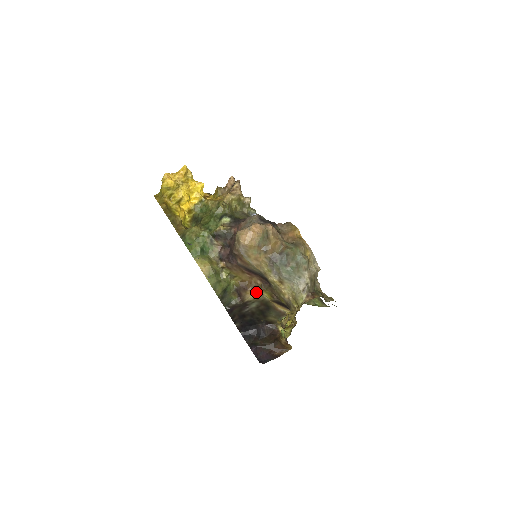
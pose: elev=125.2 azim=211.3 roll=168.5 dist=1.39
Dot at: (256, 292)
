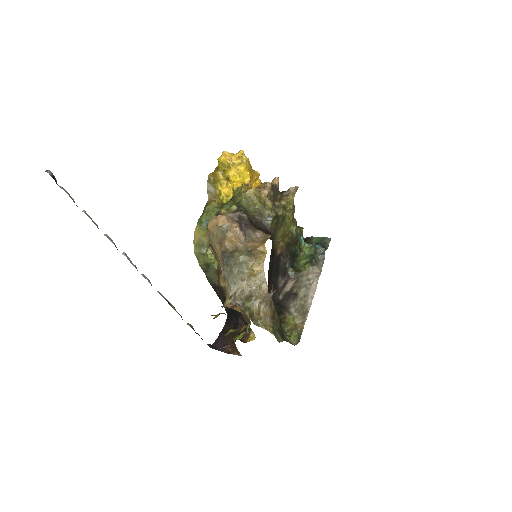
Dot at: occluded
